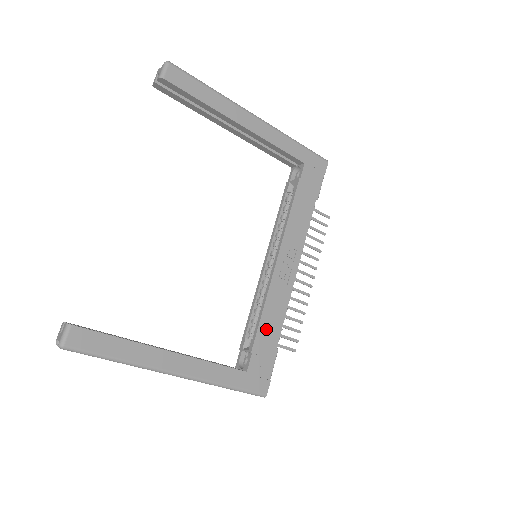
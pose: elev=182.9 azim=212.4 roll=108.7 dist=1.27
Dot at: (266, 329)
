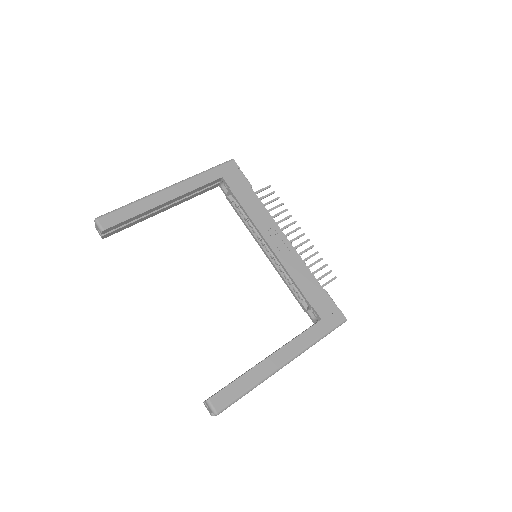
Dot at: (306, 286)
